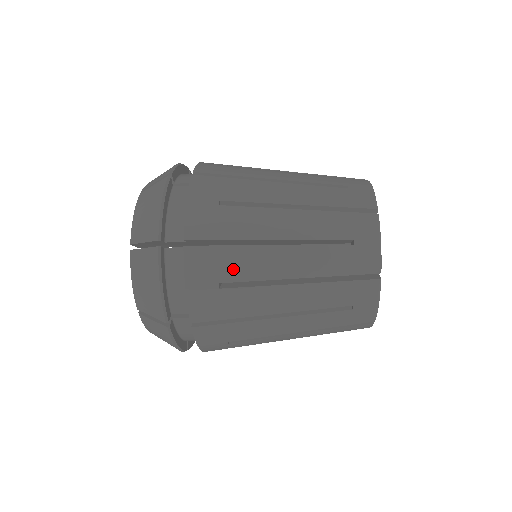
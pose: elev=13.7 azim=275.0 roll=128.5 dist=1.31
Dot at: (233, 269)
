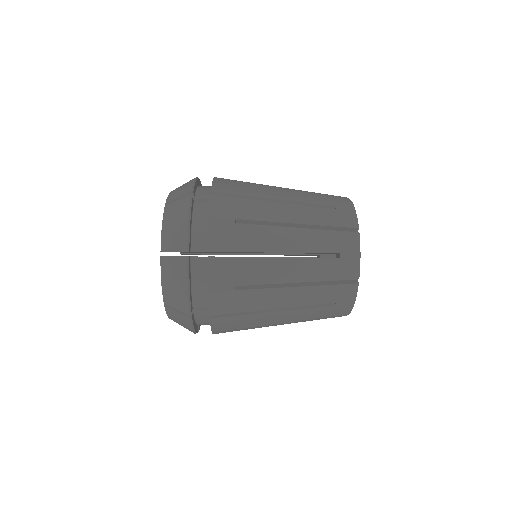
Dot at: (247, 275)
